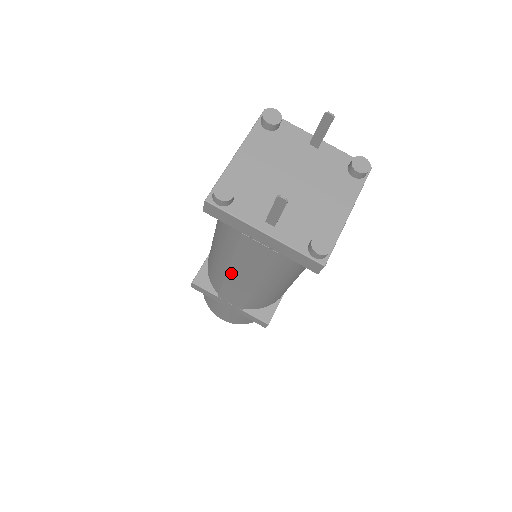
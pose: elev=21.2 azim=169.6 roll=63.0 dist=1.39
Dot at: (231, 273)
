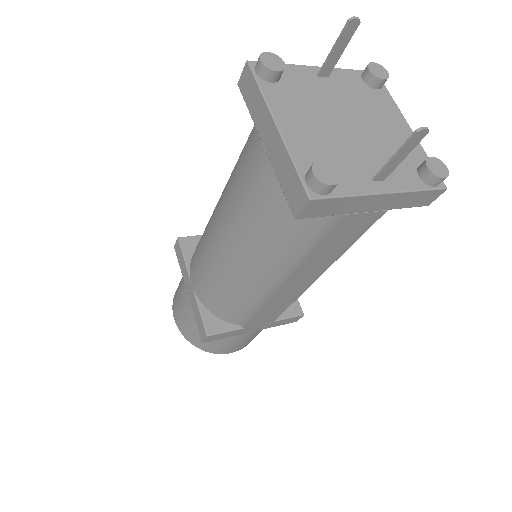
Dot at: (287, 283)
